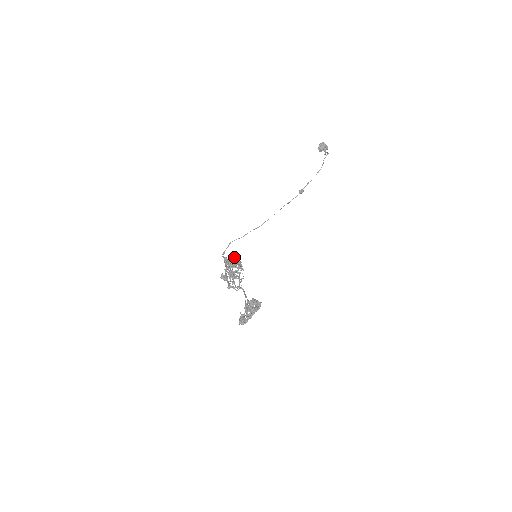
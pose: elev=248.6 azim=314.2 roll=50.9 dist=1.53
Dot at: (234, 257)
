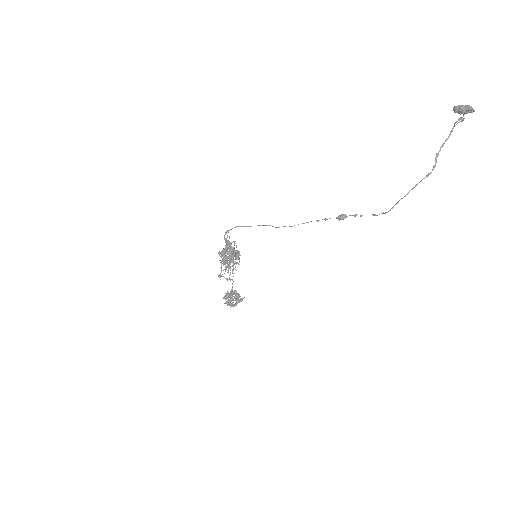
Dot at: (230, 255)
